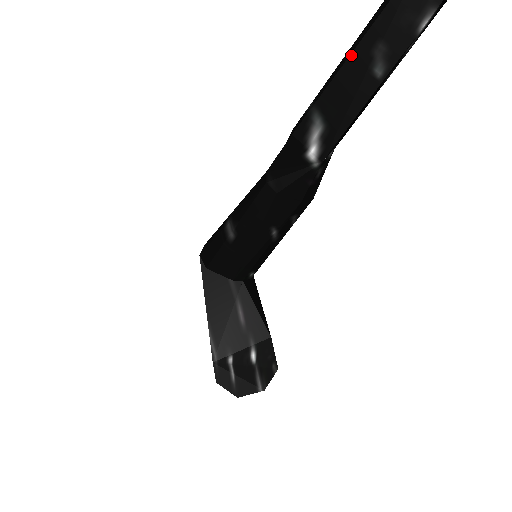
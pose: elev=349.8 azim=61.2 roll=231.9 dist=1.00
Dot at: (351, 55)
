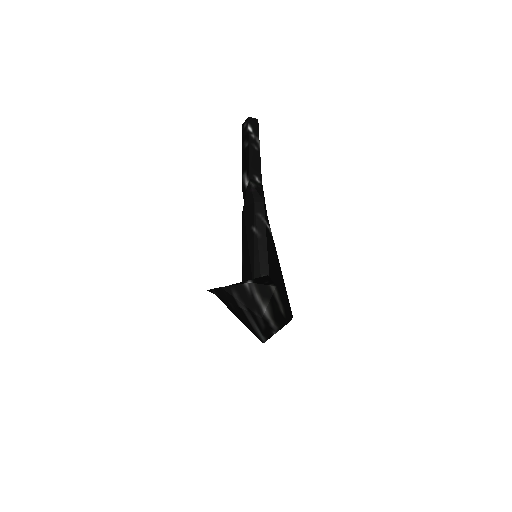
Dot at: (242, 154)
